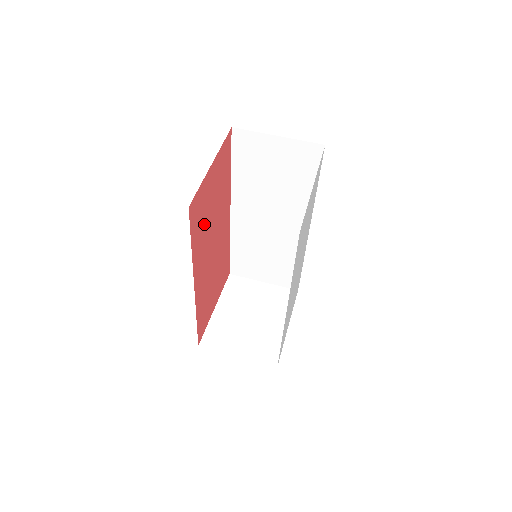
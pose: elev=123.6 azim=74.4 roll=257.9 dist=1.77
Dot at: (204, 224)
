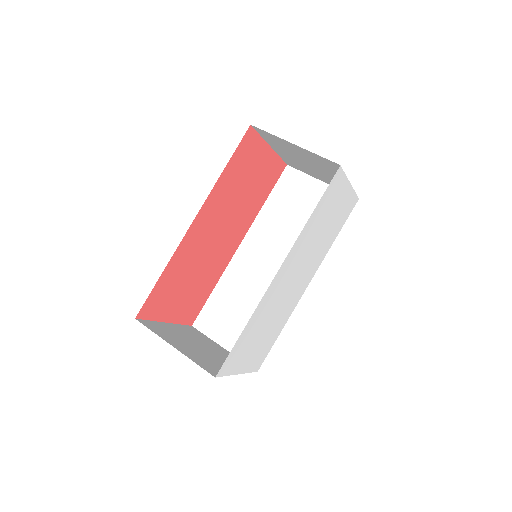
Dot at: (237, 182)
